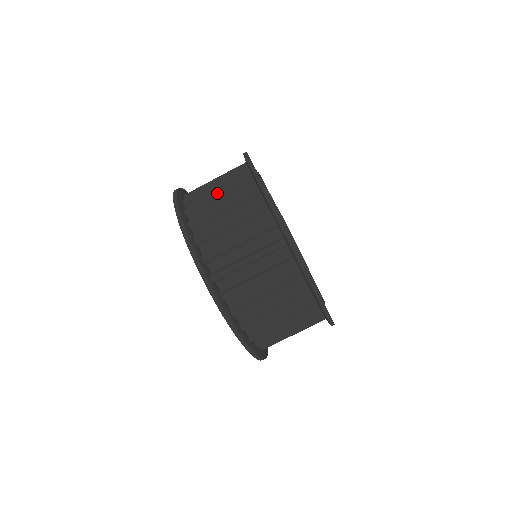
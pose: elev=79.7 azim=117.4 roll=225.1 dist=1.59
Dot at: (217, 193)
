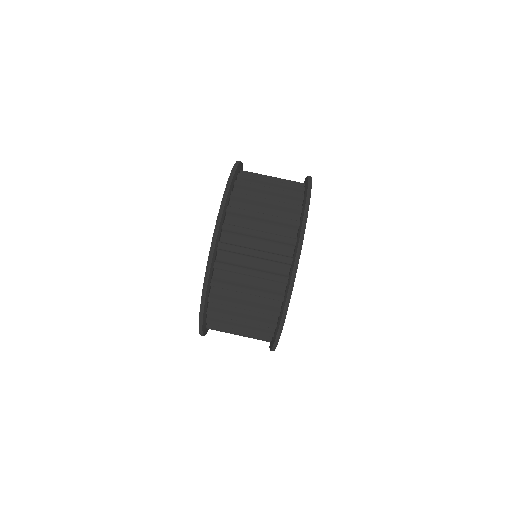
Dot at: (266, 199)
